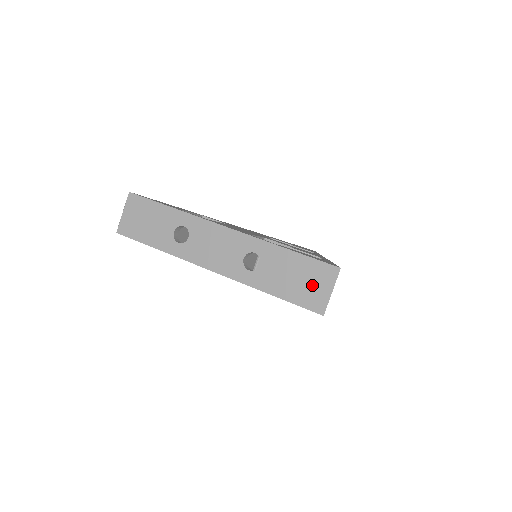
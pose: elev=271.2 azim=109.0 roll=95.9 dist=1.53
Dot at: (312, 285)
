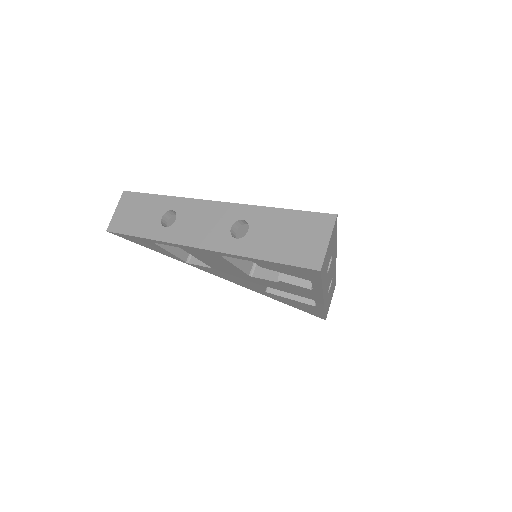
Dot at: (306, 239)
